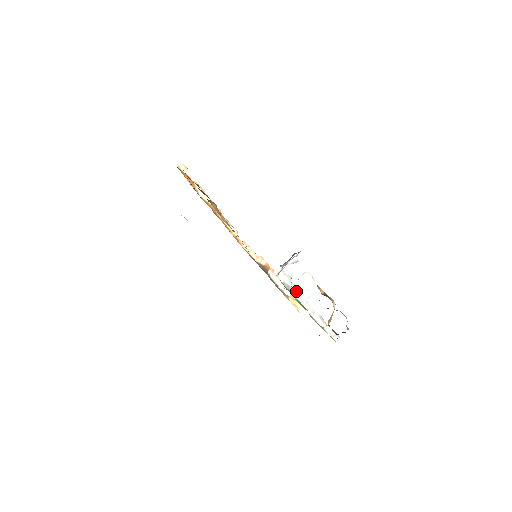
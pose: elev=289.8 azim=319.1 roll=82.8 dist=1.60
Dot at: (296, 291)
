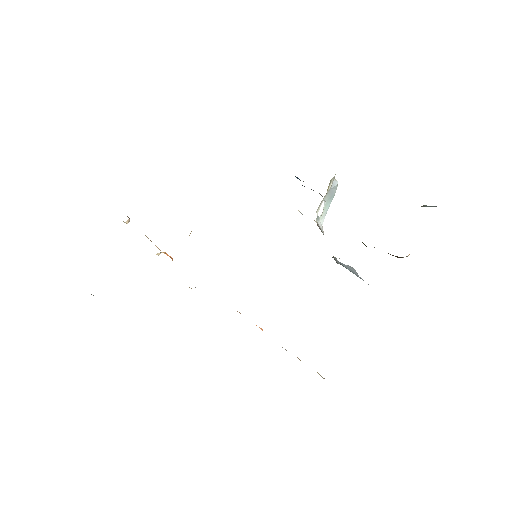
Dot at: occluded
